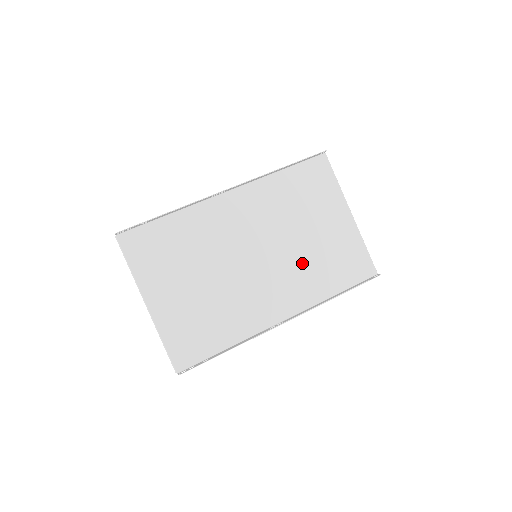
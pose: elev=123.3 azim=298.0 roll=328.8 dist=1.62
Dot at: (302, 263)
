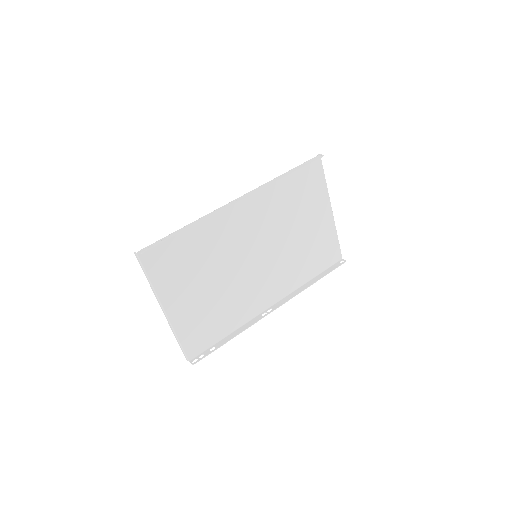
Dot at: (290, 257)
